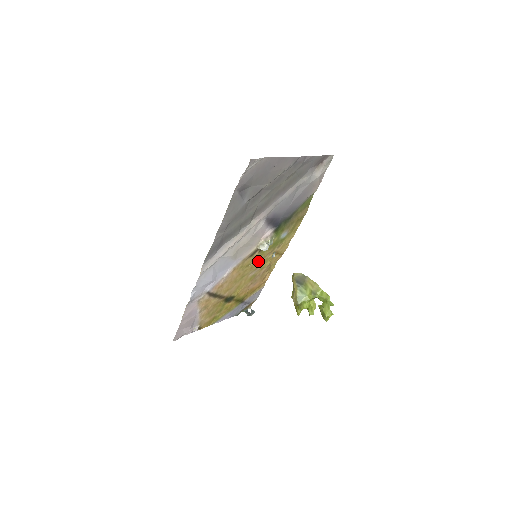
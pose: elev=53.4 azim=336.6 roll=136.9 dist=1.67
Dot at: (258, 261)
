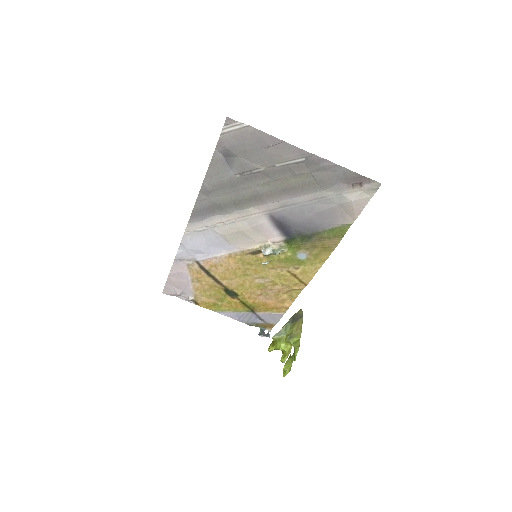
Dot at: (265, 268)
